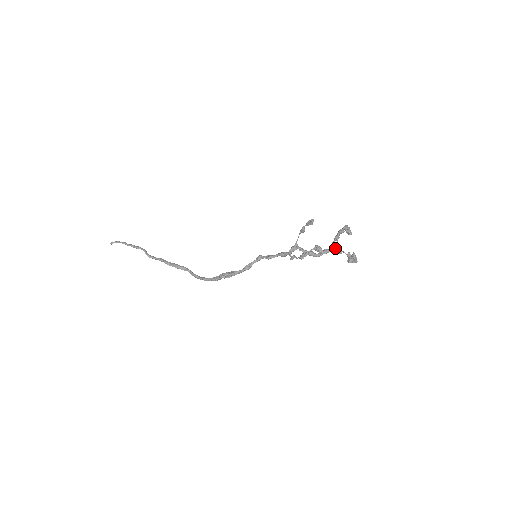
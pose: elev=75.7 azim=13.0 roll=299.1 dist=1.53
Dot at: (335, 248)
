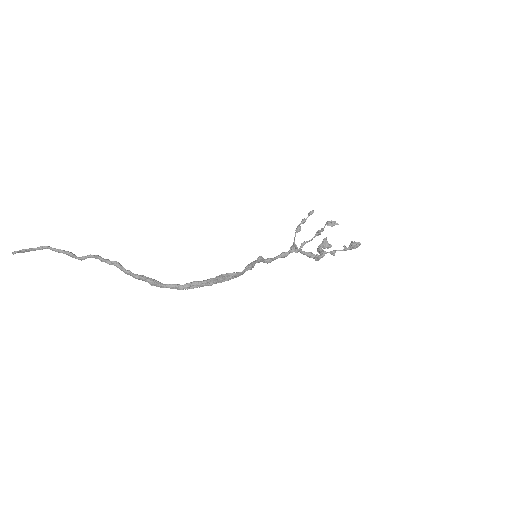
Dot at: (326, 253)
